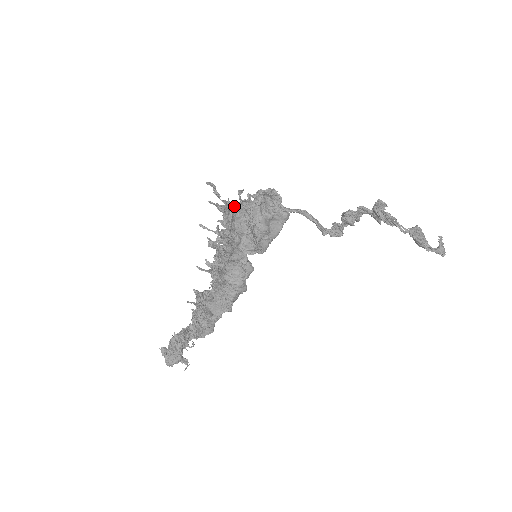
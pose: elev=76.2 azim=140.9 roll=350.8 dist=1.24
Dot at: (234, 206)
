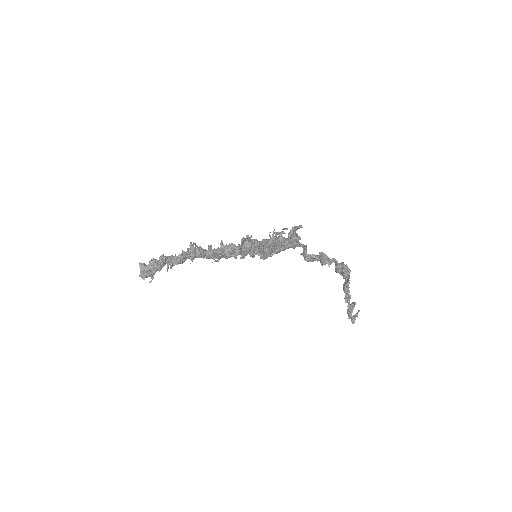
Dot at: (276, 243)
